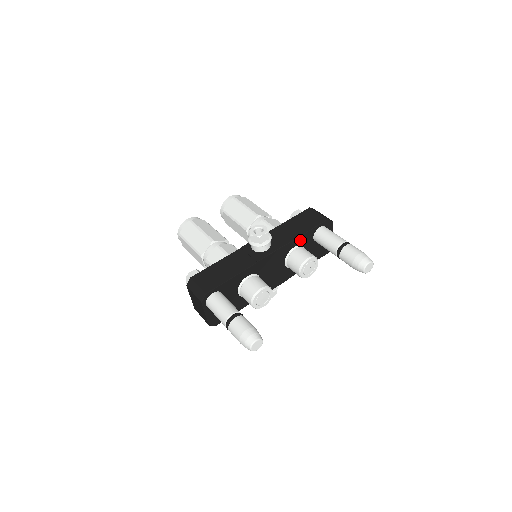
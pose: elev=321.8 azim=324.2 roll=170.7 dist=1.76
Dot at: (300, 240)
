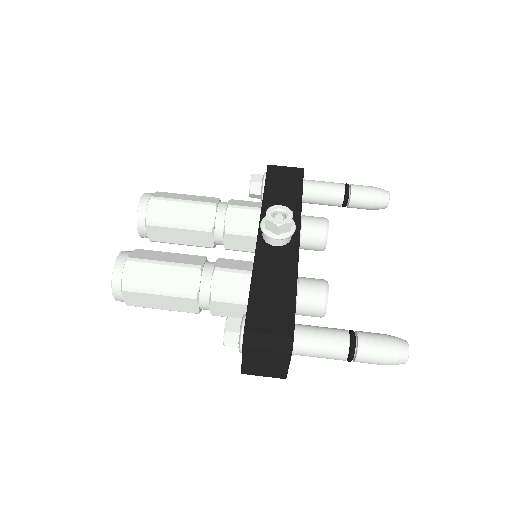
Dot at: occluded
